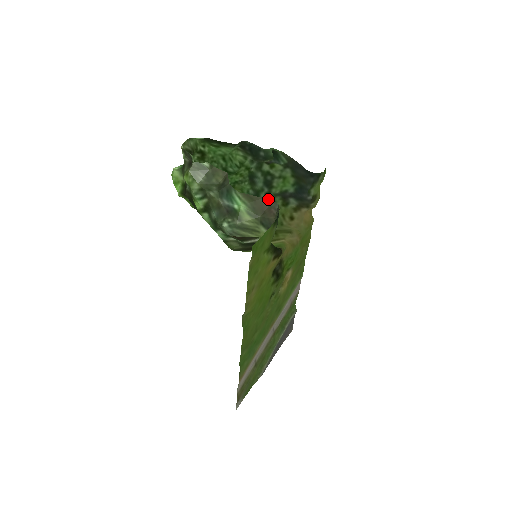
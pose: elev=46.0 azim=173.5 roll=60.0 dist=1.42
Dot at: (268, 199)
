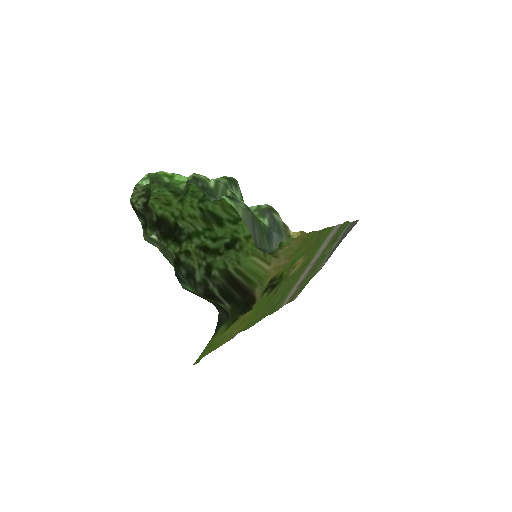
Dot at: occluded
